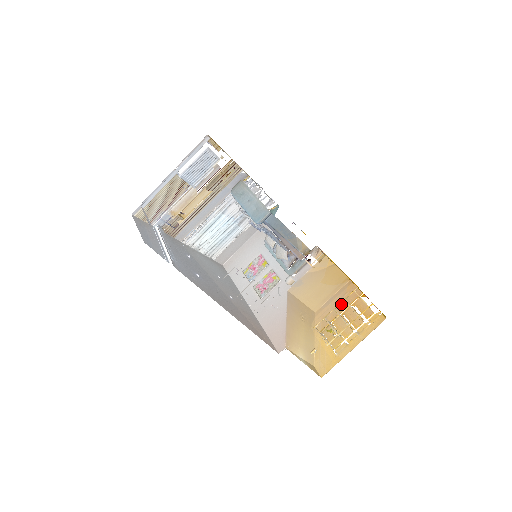
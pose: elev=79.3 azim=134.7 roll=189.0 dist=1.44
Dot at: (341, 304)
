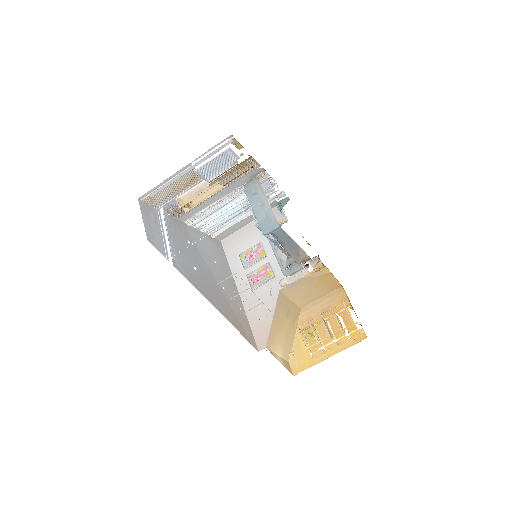
Dot at: (328, 309)
